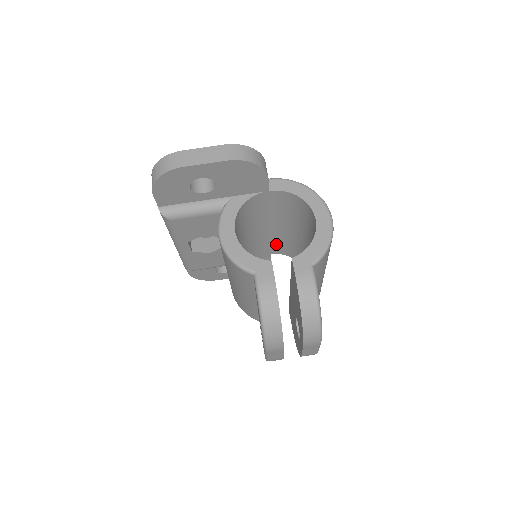
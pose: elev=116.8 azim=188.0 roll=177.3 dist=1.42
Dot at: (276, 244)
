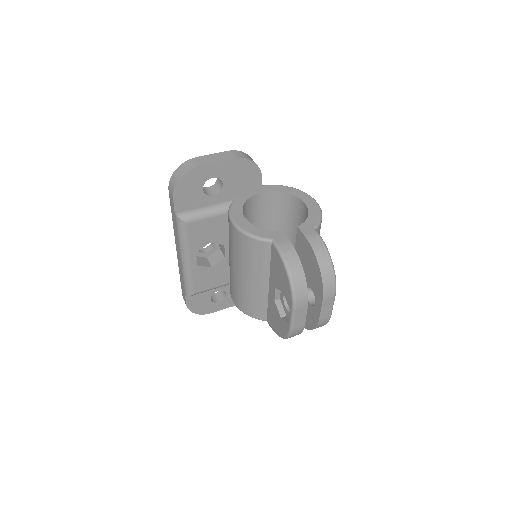
Dot at: occluded
